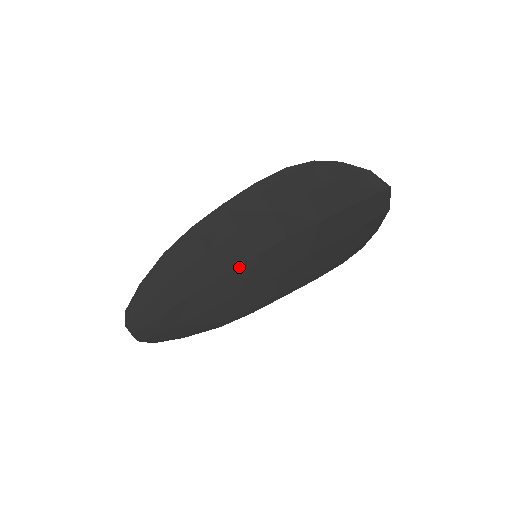
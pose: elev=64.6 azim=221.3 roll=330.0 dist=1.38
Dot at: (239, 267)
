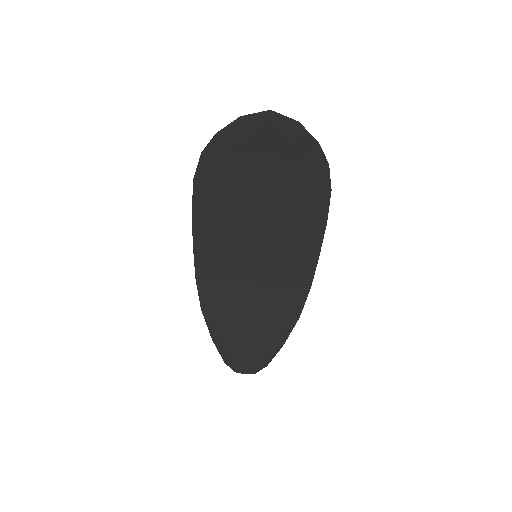
Dot at: (256, 273)
